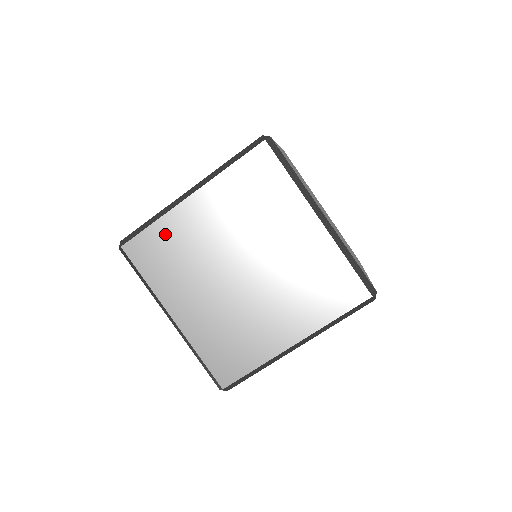
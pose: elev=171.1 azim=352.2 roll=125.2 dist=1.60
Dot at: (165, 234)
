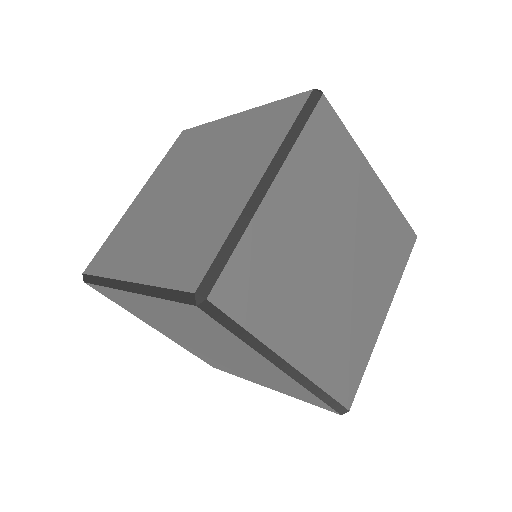
Dot at: (256, 251)
